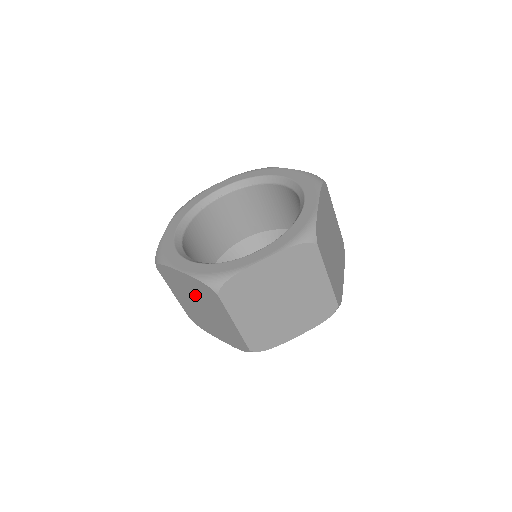
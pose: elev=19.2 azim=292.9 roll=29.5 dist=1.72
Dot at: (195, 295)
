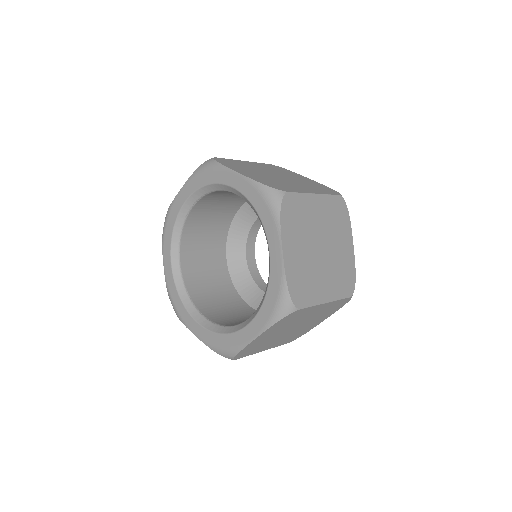
Dot at: occluded
